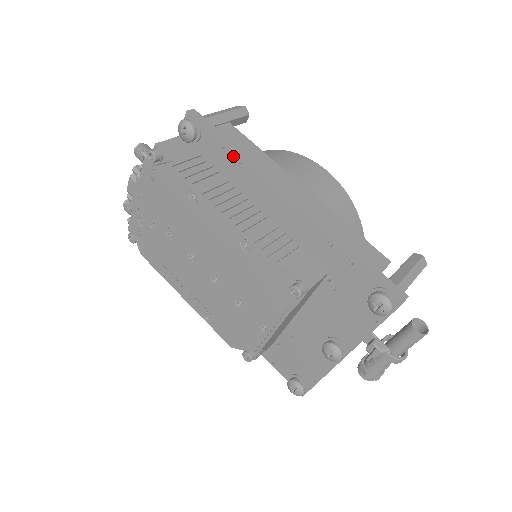
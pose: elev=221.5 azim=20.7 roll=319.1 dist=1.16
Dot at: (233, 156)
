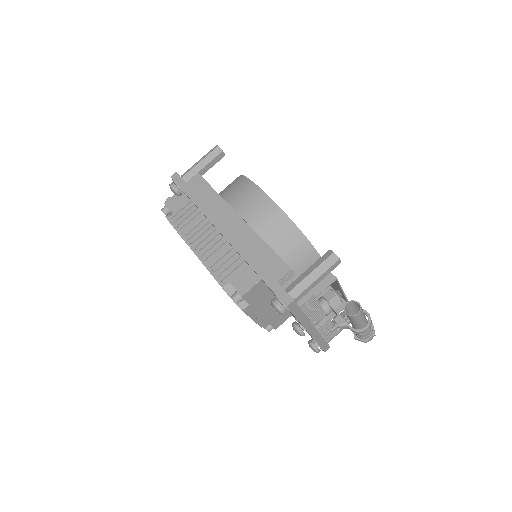
Dot at: occluded
